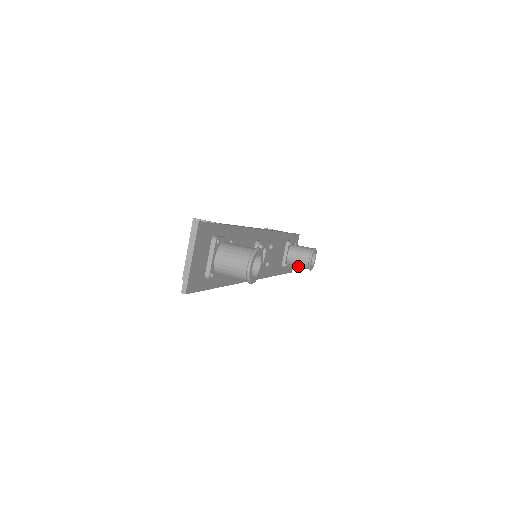
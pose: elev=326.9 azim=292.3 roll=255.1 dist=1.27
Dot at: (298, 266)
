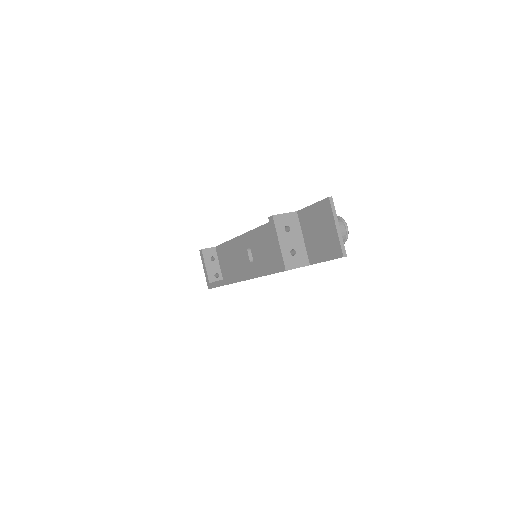
Dot at: occluded
